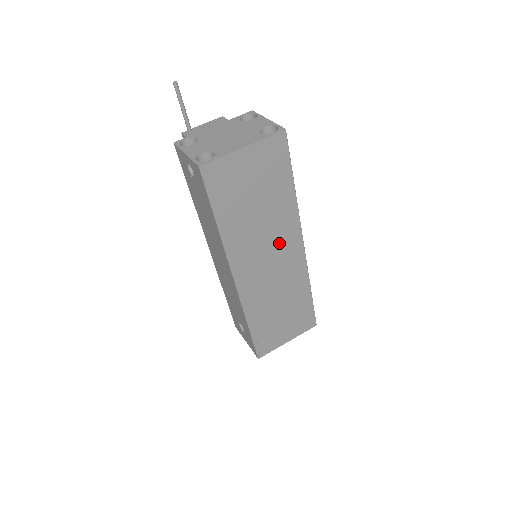
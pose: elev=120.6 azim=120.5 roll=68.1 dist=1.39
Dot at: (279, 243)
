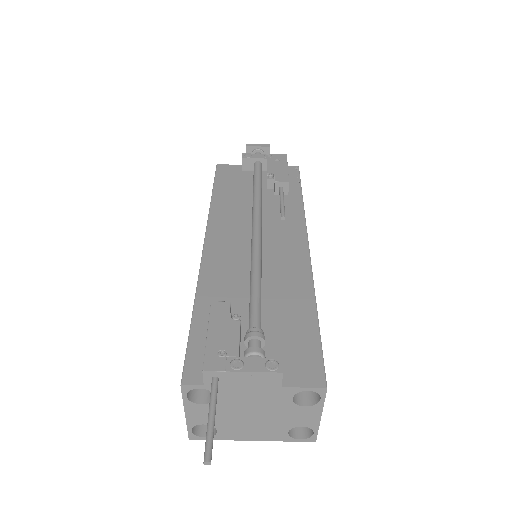
Dot at: occluded
